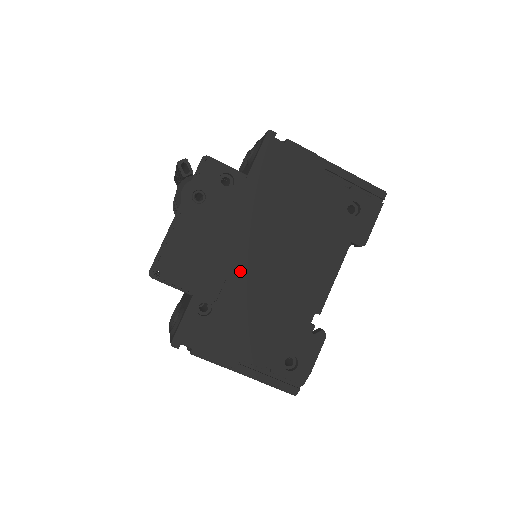
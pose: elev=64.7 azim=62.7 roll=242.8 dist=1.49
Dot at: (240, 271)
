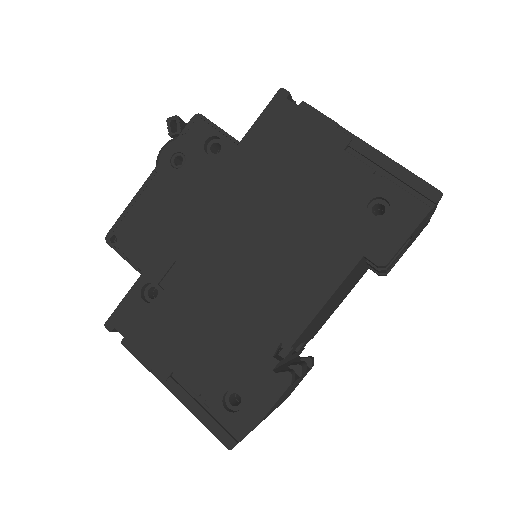
Dot at: (201, 259)
